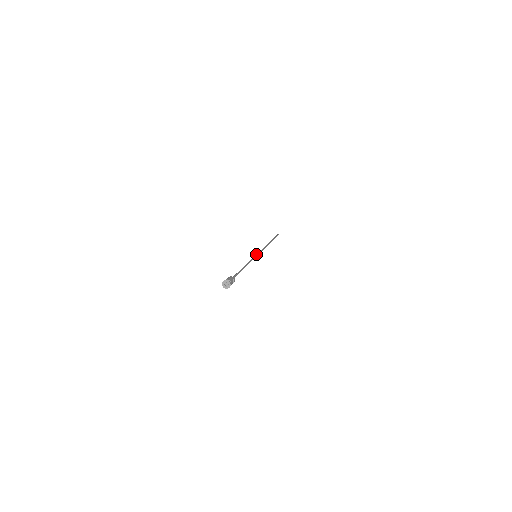
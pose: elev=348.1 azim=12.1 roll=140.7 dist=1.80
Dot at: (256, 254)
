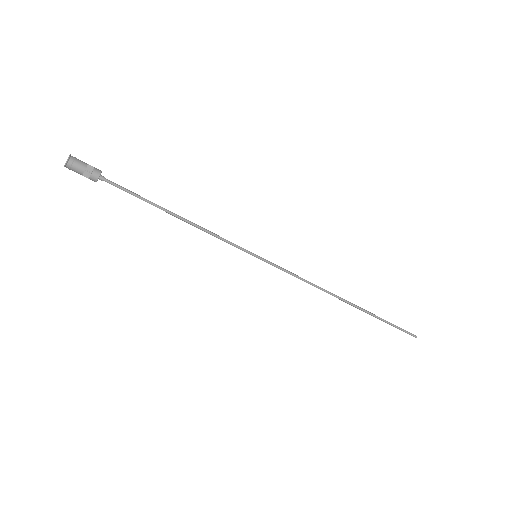
Dot at: (261, 258)
